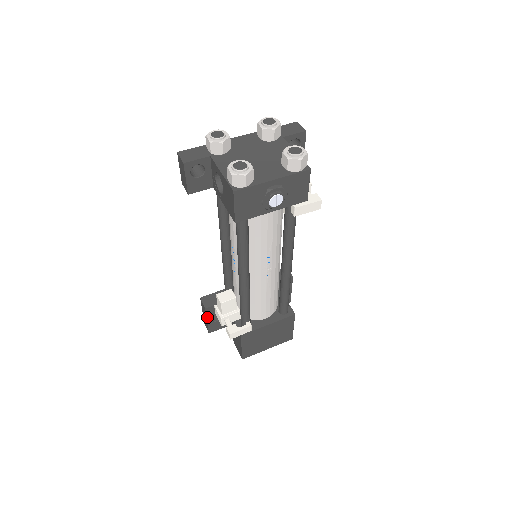
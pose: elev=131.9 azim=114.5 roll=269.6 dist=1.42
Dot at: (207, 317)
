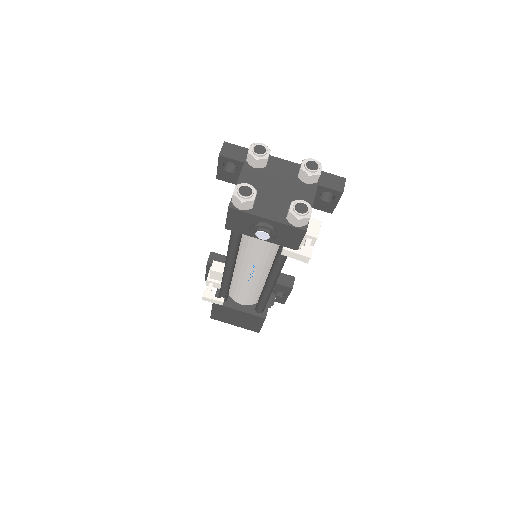
Dot at: (207, 269)
